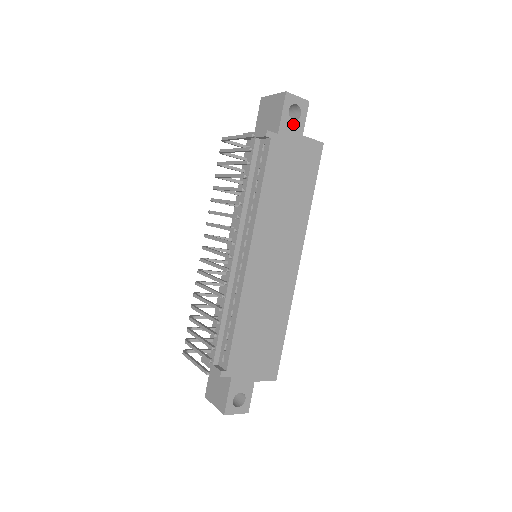
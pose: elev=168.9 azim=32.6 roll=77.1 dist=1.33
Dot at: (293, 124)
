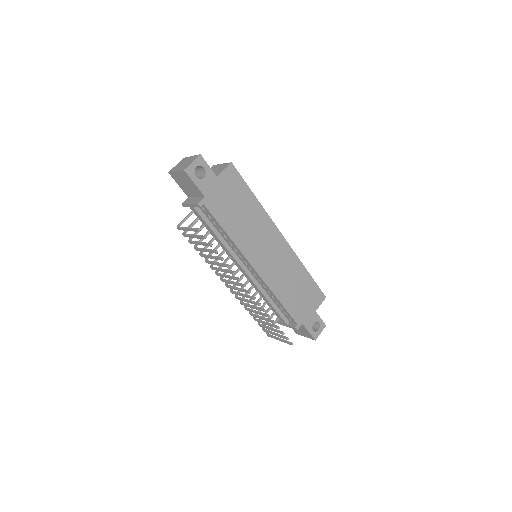
Dot at: (206, 179)
